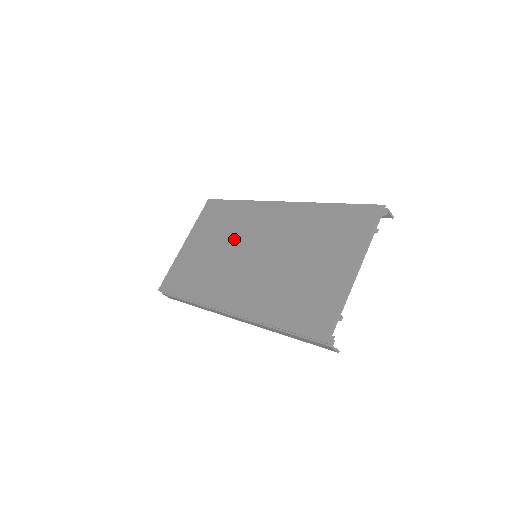
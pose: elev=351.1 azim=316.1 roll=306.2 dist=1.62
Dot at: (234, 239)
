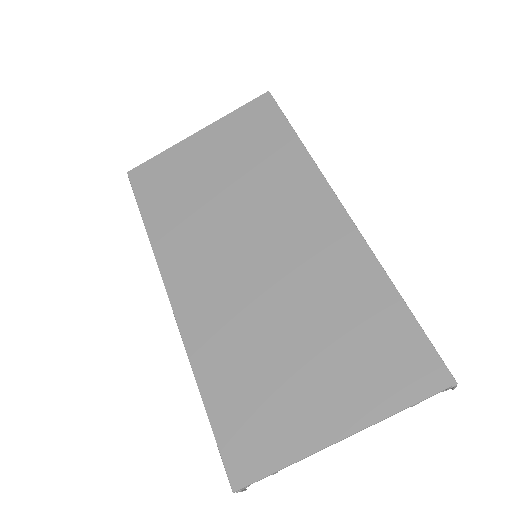
Dot at: (250, 200)
